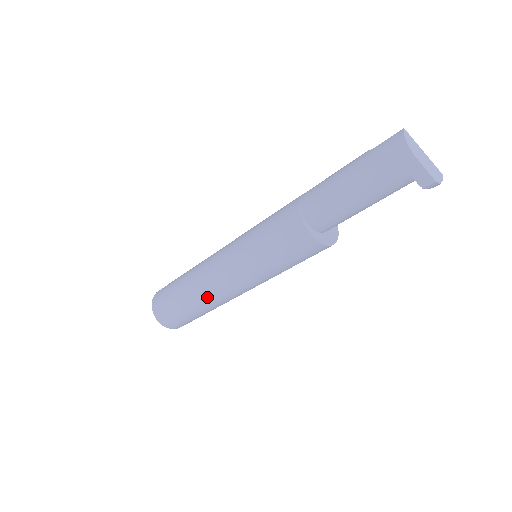
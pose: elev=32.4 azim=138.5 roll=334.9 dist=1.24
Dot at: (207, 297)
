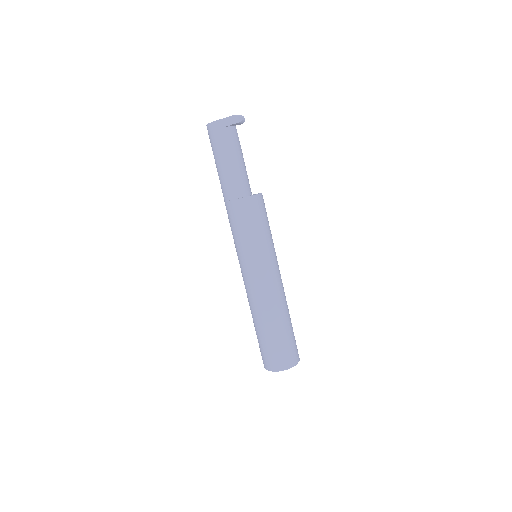
Dot at: (265, 307)
